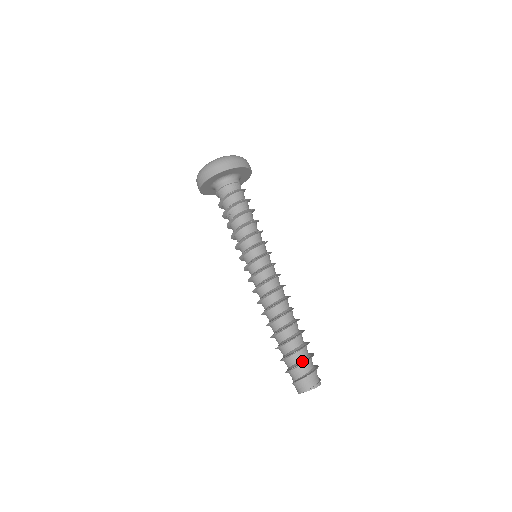
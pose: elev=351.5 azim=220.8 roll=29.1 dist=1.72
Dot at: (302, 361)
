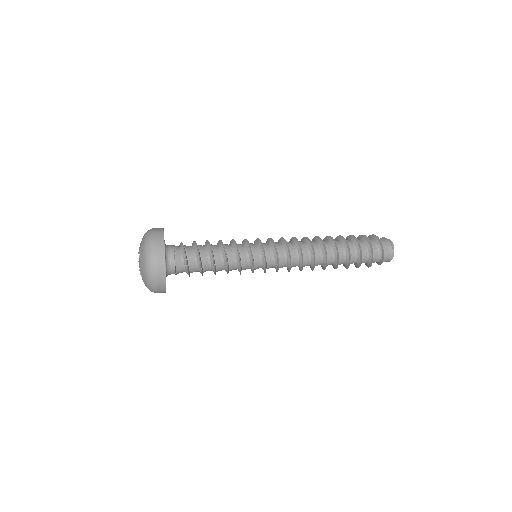
Dot at: (370, 252)
